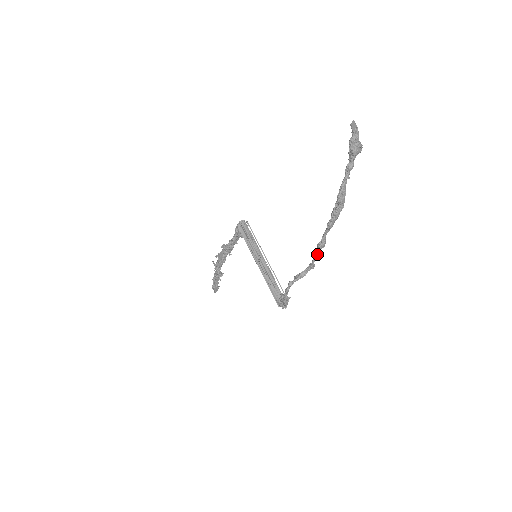
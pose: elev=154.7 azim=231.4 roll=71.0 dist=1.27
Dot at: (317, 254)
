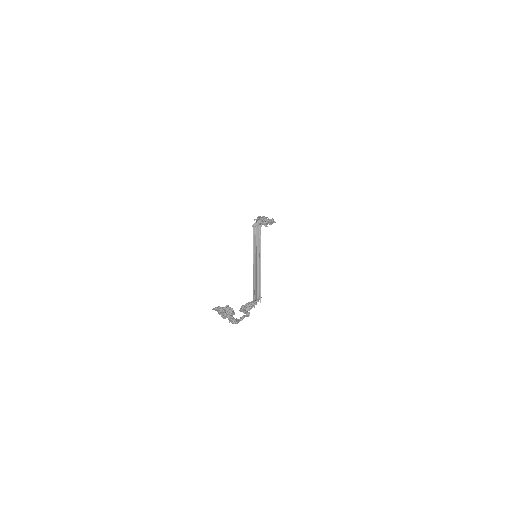
Dot at: occluded
